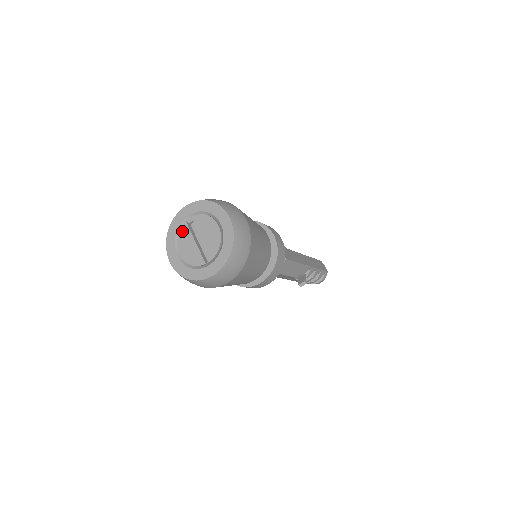
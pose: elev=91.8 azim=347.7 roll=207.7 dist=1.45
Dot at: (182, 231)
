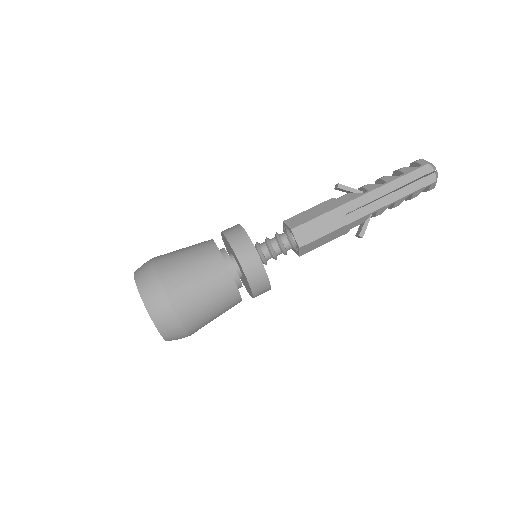
Dot at: occluded
